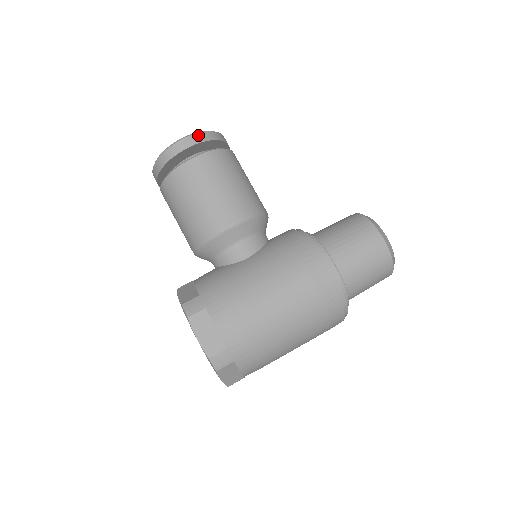
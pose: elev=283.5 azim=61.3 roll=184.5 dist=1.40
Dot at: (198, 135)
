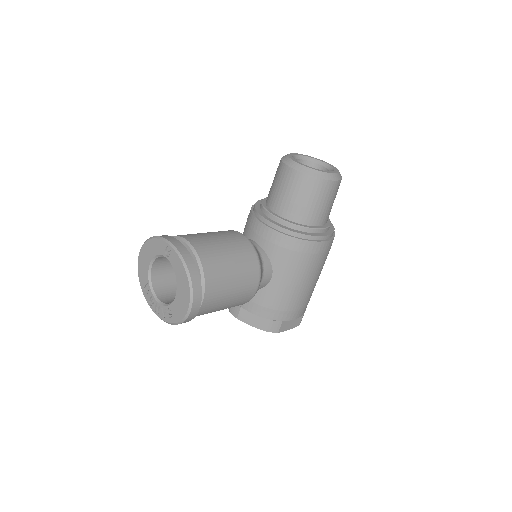
Dot at: (195, 295)
